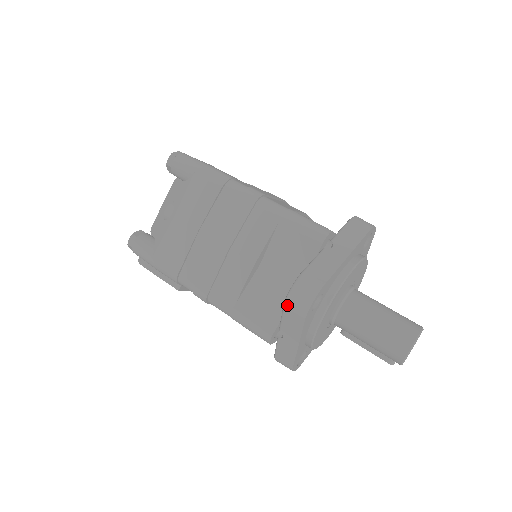
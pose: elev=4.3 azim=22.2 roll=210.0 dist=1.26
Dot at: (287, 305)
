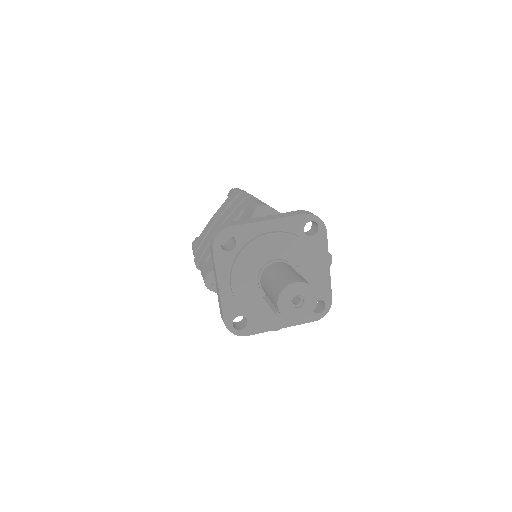
Dot at: (210, 243)
